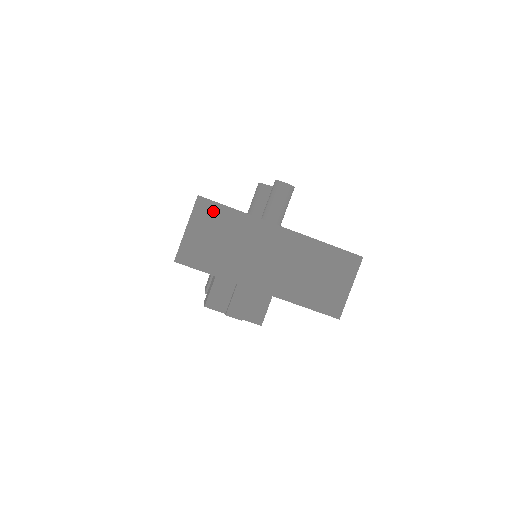
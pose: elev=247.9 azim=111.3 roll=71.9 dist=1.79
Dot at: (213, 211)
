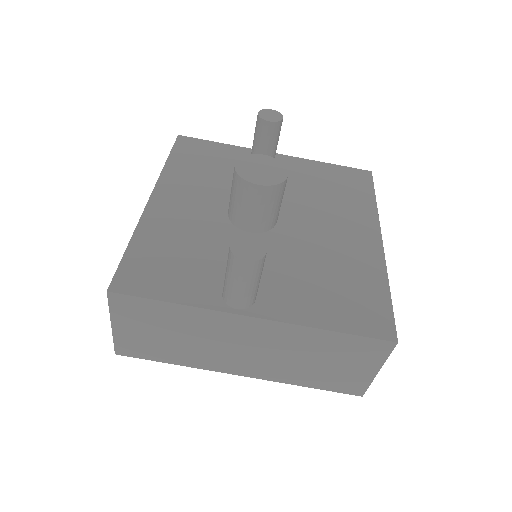
Dot at: (139, 306)
